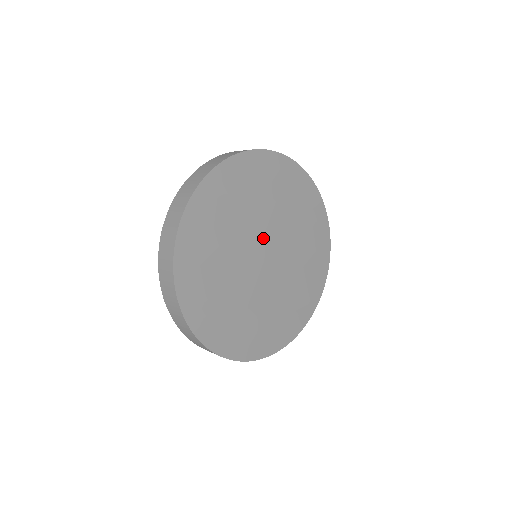
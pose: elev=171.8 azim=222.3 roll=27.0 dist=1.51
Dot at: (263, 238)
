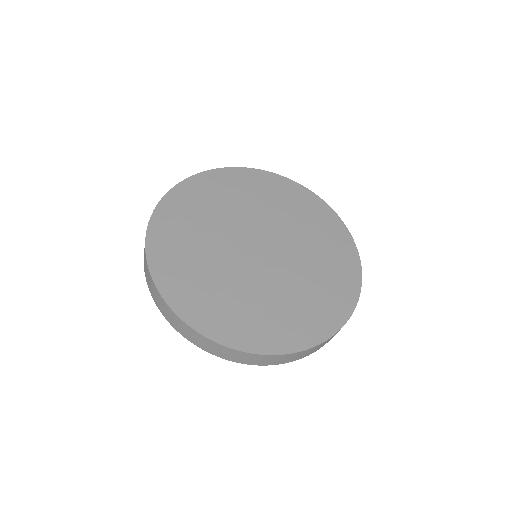
Dot at: (253, 232)
